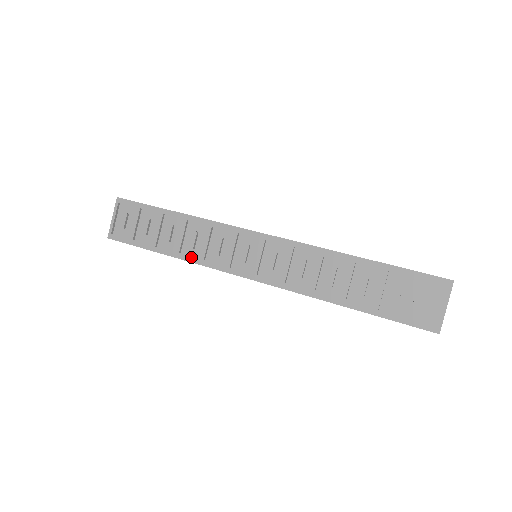
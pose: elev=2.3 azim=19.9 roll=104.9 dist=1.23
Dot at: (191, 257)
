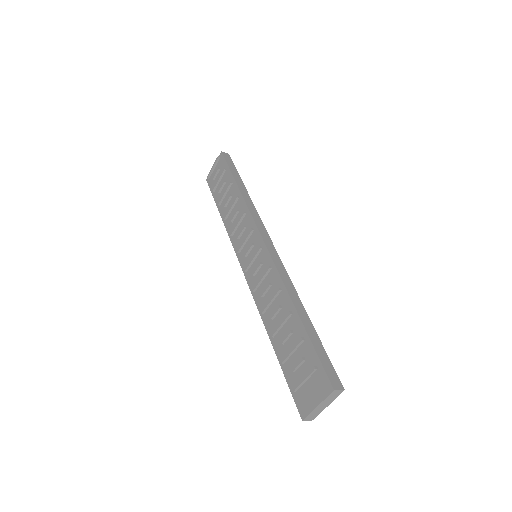
Dot at: (228, 228)
